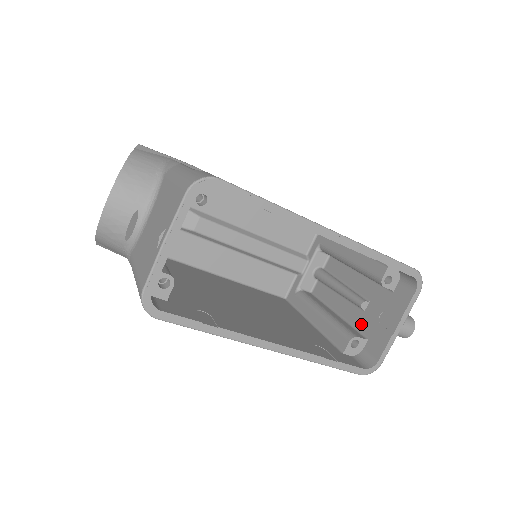
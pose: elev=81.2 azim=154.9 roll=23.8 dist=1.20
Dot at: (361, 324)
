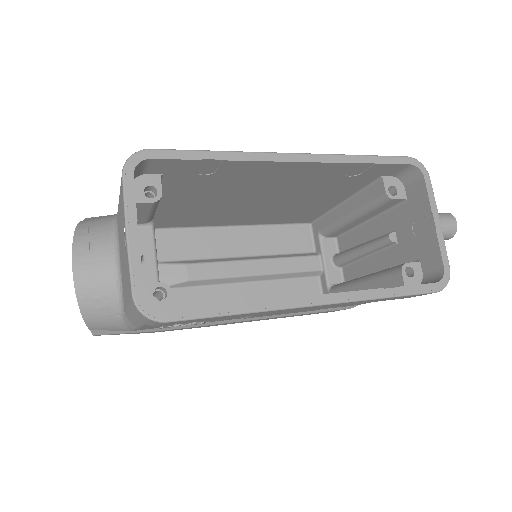
Dot at: (403, 256)
